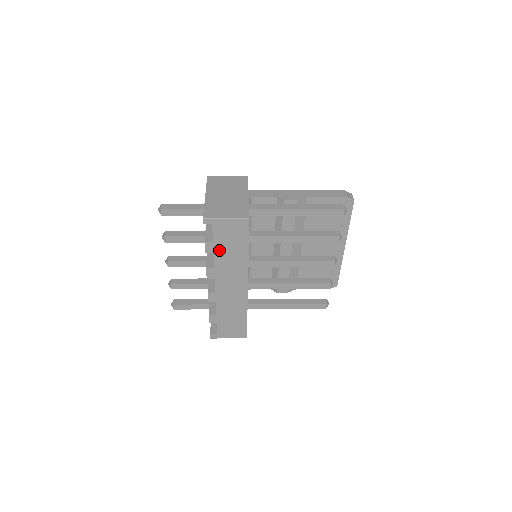
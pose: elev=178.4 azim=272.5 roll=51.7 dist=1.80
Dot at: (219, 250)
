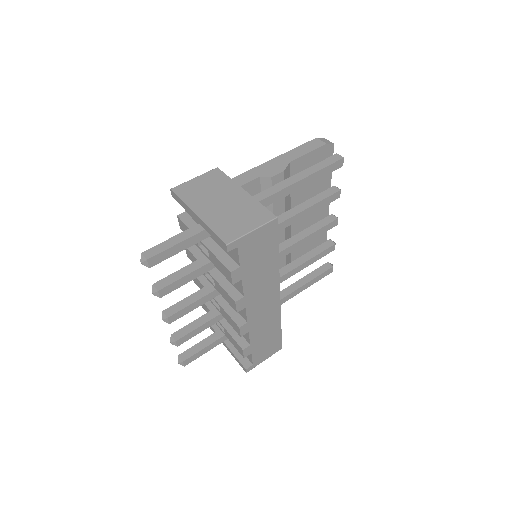
Dot at: (247, 273)
